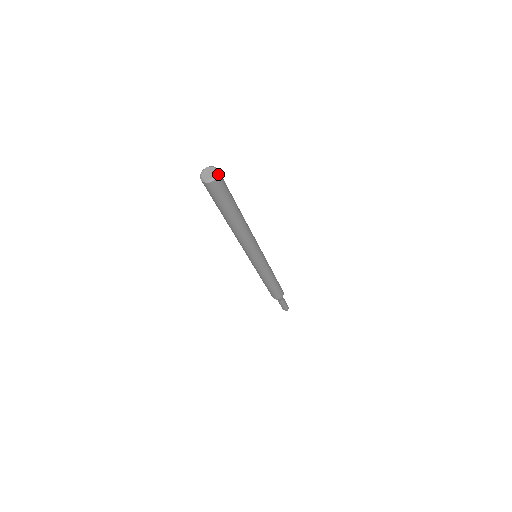
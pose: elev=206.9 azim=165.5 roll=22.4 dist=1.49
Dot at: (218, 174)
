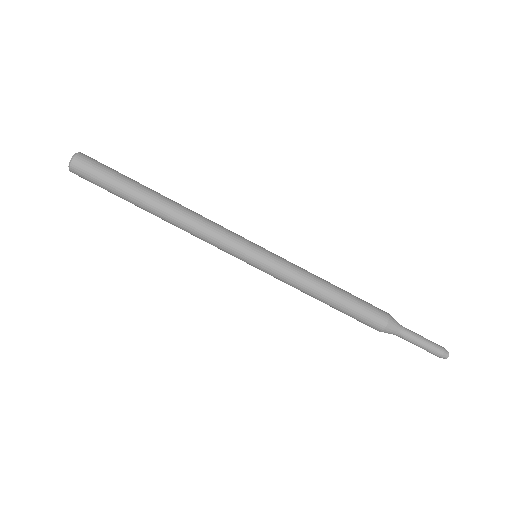
Dot at: (76, 154)
